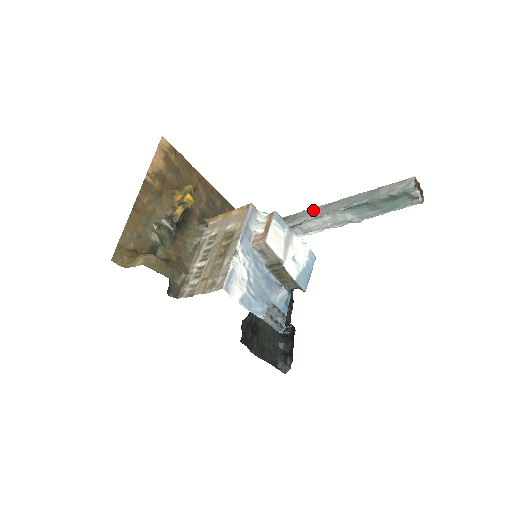
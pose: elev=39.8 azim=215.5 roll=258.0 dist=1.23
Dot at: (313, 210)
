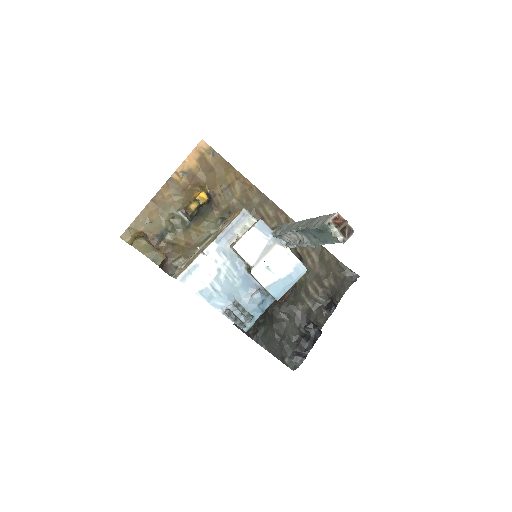
Dot at: (287, 225)
